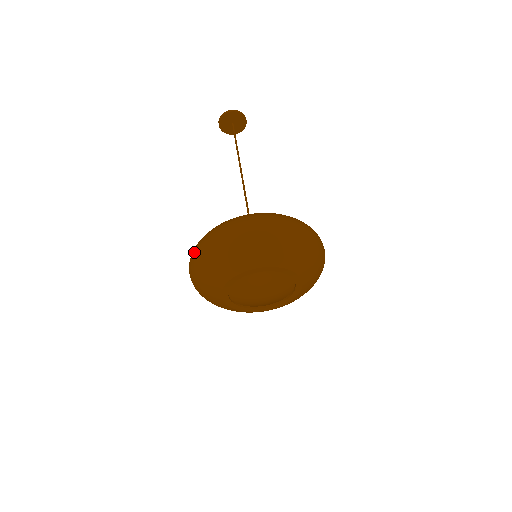
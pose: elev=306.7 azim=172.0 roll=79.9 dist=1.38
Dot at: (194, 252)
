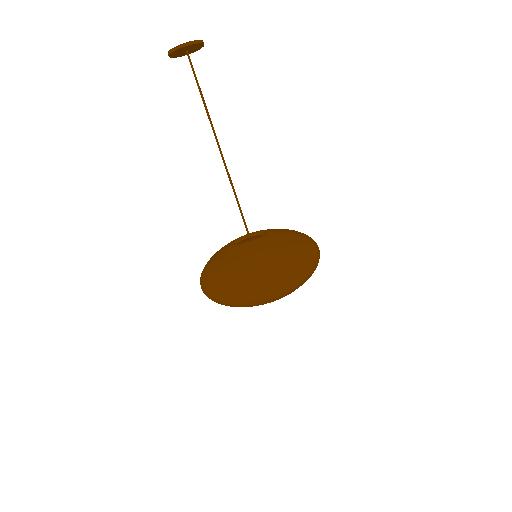
Dot at: (214, 294)
